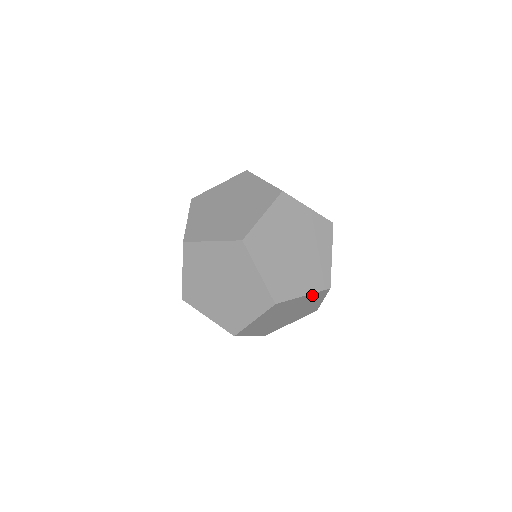
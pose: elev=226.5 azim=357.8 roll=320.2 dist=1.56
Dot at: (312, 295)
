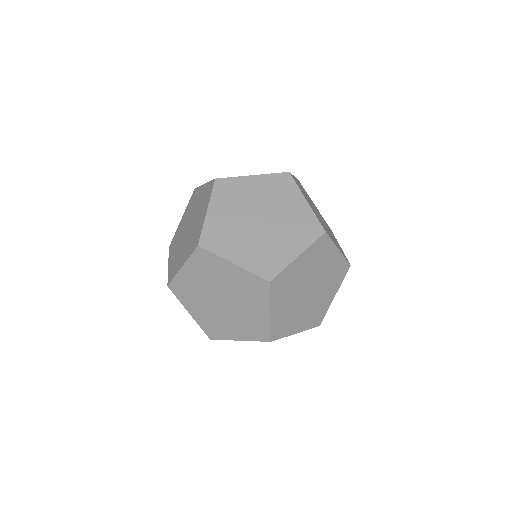
Dot at: (310, 251)
